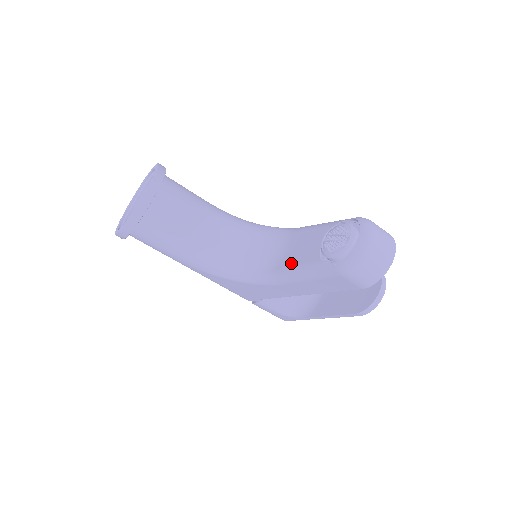
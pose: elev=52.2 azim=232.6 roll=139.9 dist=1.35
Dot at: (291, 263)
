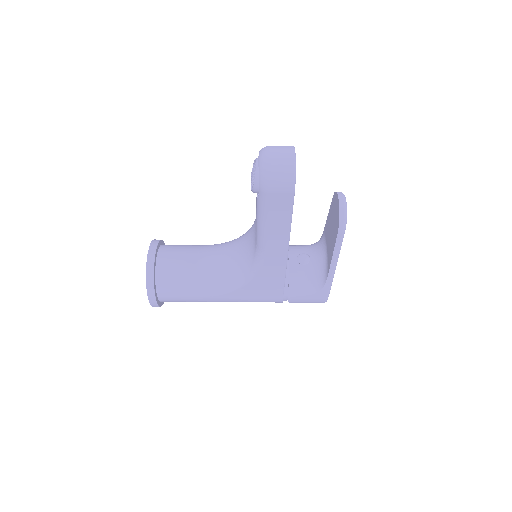
Dot at: (256, 226)
